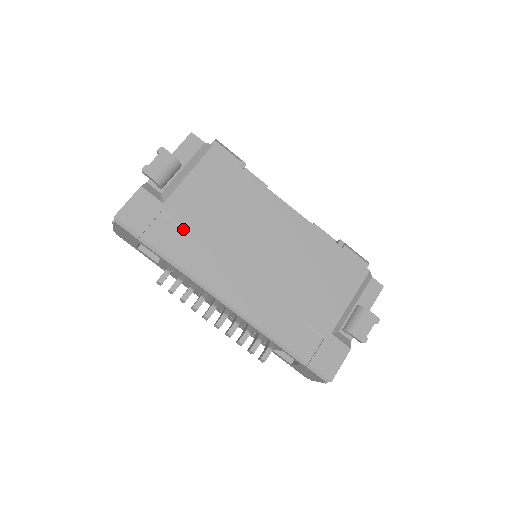
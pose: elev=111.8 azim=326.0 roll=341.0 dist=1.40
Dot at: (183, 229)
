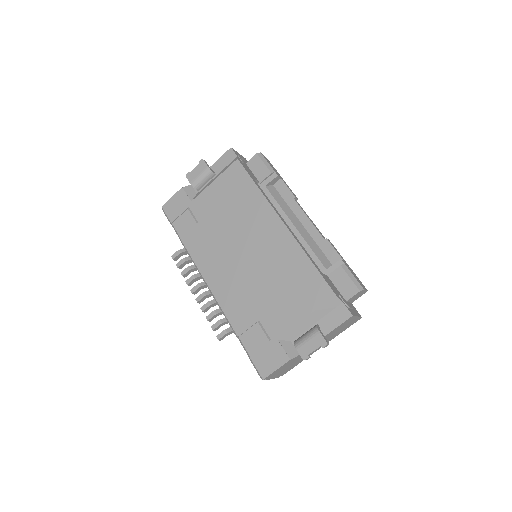
Dot at: (197, 223)
